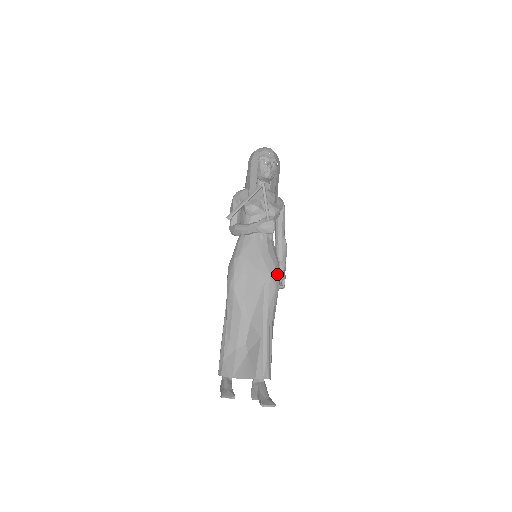
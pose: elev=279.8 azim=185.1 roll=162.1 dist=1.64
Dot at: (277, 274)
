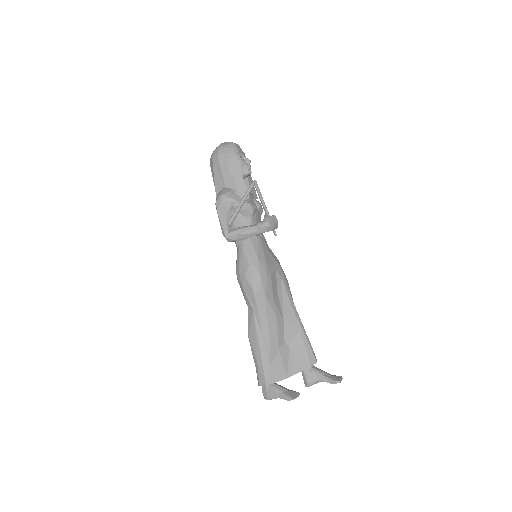
Dot at: occluded
